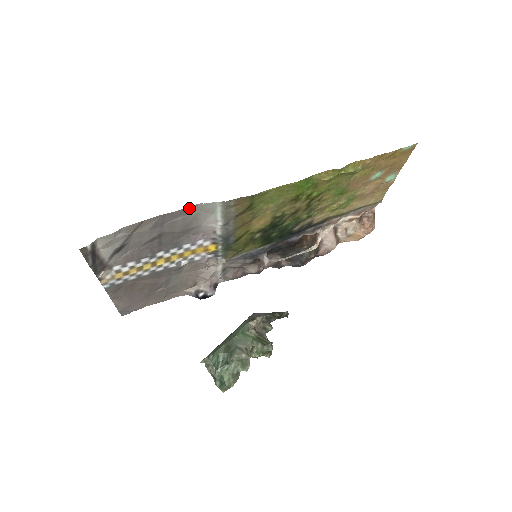
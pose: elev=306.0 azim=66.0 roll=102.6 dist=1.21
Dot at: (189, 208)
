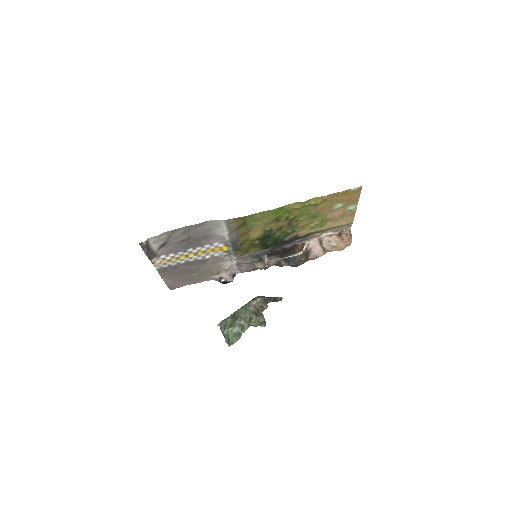
Dot at: (204, 223)
